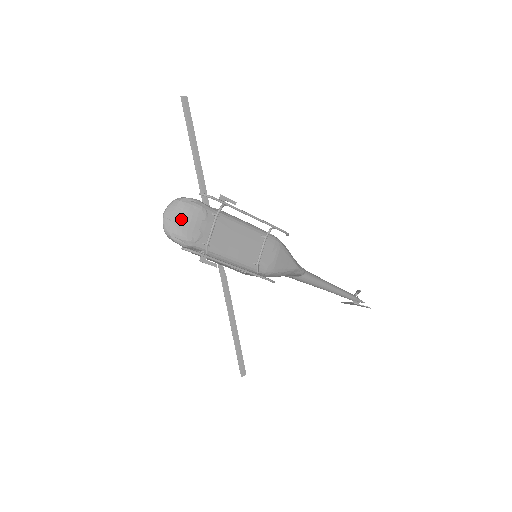
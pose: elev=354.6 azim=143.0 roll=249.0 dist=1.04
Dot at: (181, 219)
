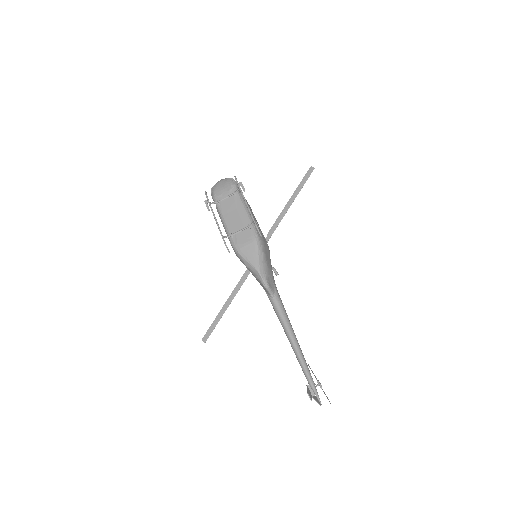
Dot at: (221, 184)
